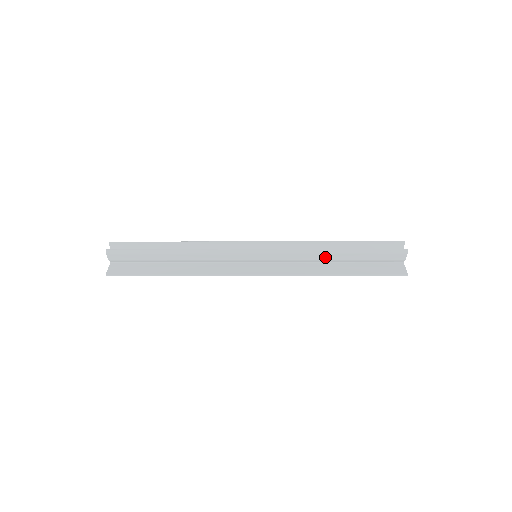
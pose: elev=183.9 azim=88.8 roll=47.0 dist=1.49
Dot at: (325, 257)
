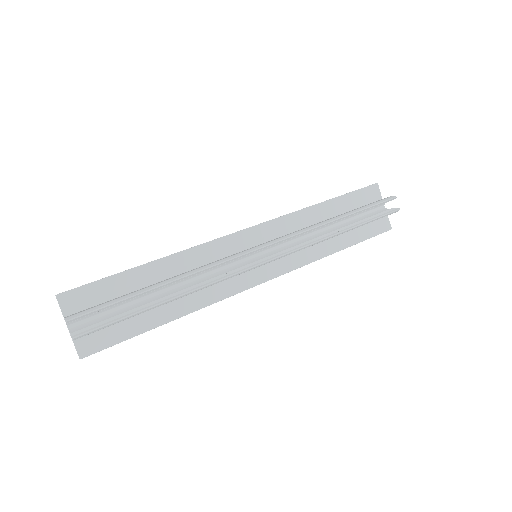
Dot at: occluded
